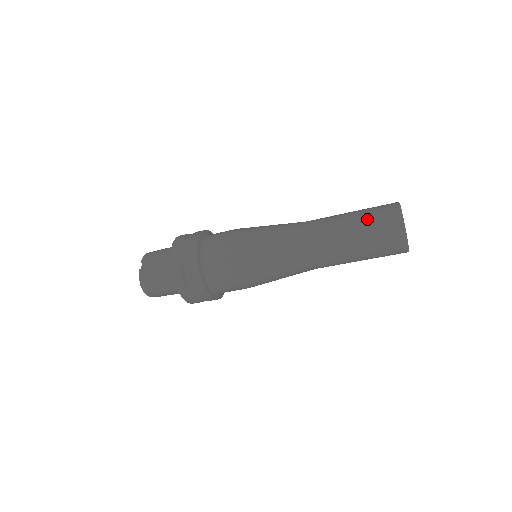
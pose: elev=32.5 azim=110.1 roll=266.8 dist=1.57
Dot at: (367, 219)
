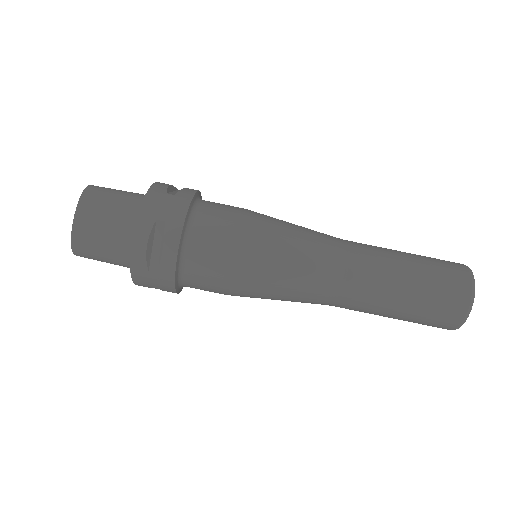
Dot at: occluded
